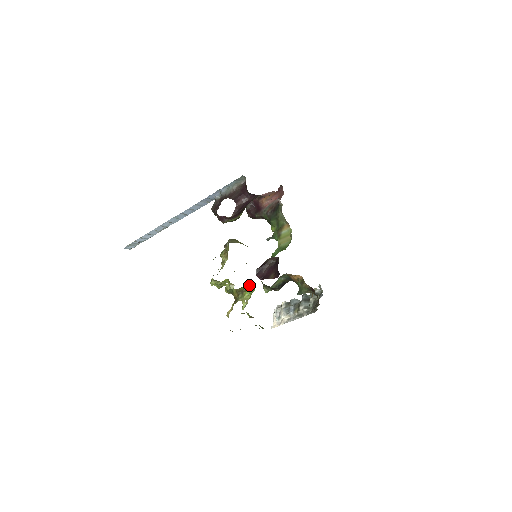
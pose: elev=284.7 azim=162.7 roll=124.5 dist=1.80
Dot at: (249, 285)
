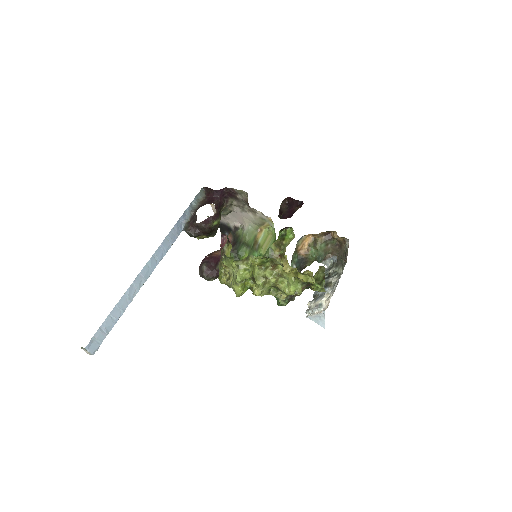
Dot at: (282, 236)
